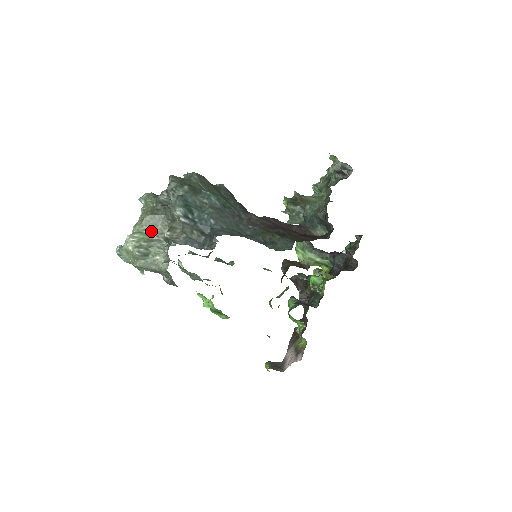
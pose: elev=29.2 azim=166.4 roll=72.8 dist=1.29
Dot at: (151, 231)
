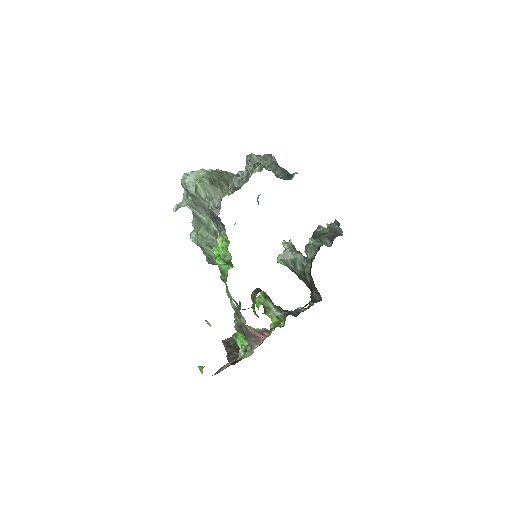
Dot at: (216, 180)
